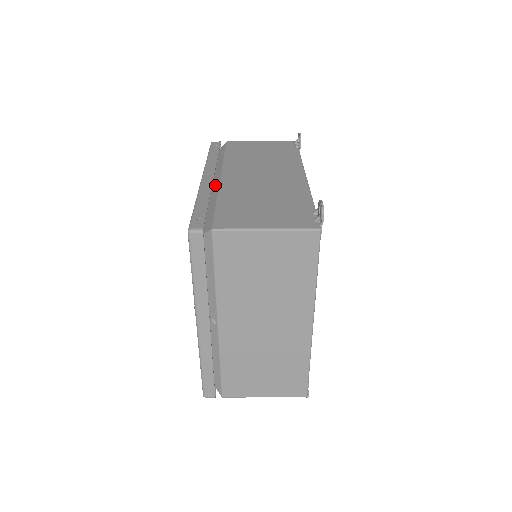
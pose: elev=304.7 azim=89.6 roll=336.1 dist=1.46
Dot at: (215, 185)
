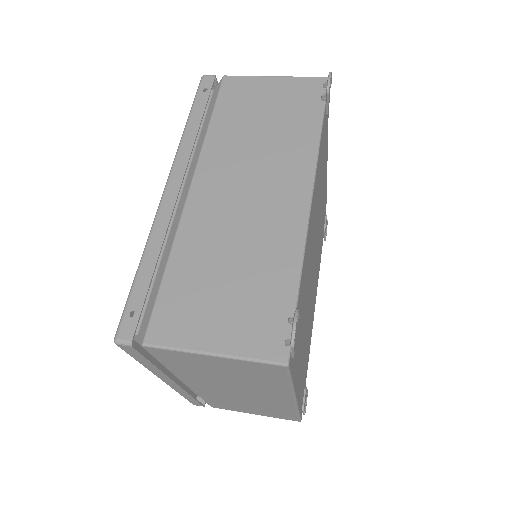
Dot at: (179, 207)
